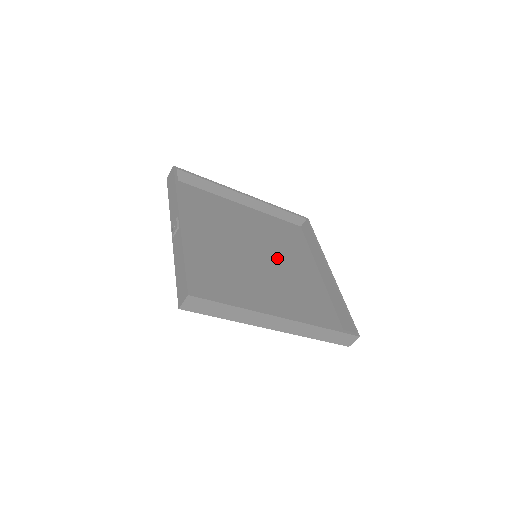
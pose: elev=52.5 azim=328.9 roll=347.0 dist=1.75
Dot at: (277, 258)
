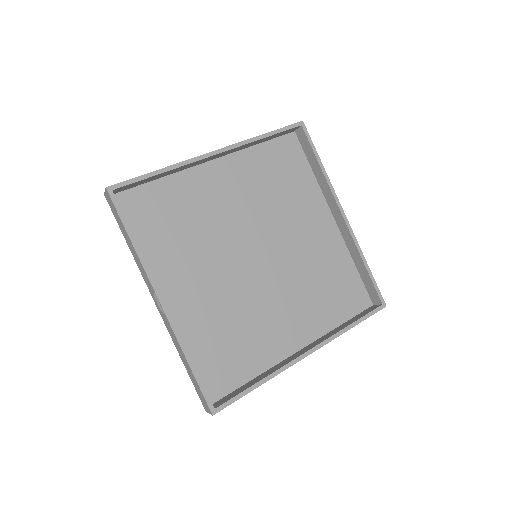
Dot at: (279, 235)
